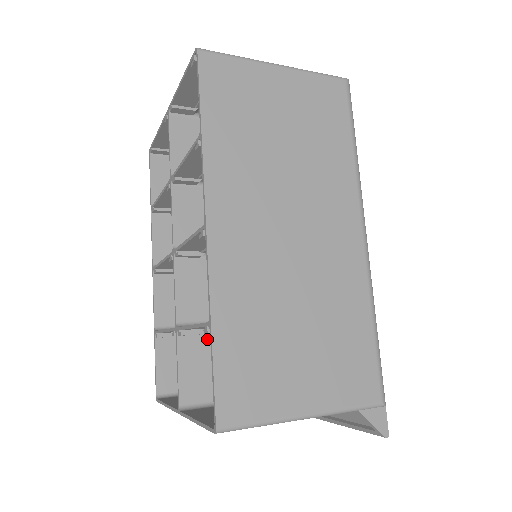
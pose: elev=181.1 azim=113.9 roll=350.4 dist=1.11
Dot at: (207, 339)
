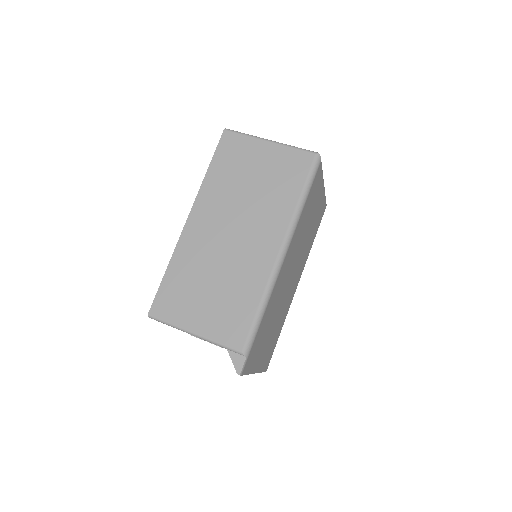
Dot at: occluded
